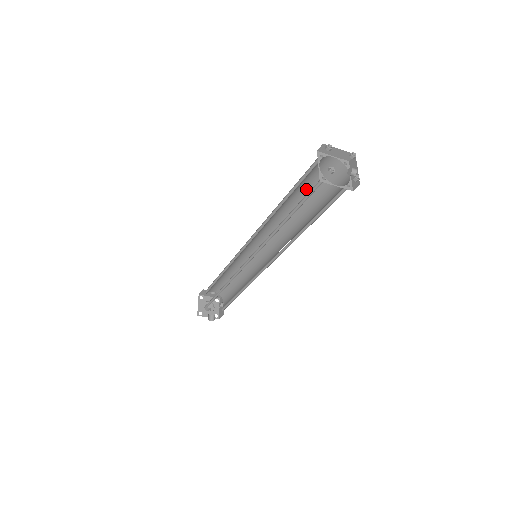
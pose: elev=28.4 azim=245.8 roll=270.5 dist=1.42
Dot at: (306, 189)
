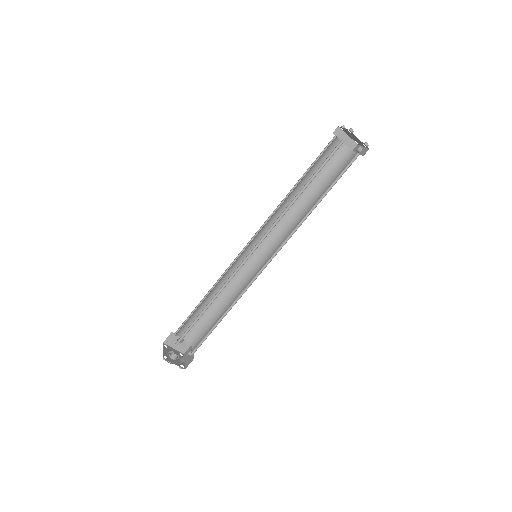
Dot at: (315, 177)
